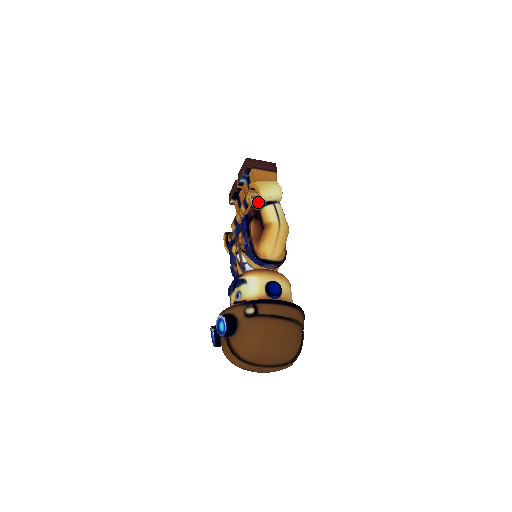
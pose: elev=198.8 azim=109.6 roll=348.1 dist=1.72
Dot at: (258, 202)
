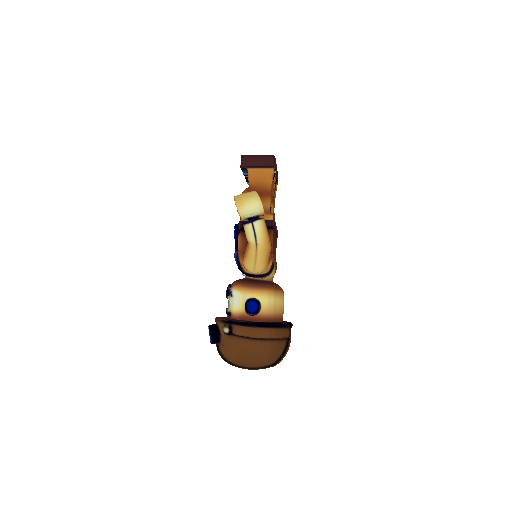
Dot at: occluded
